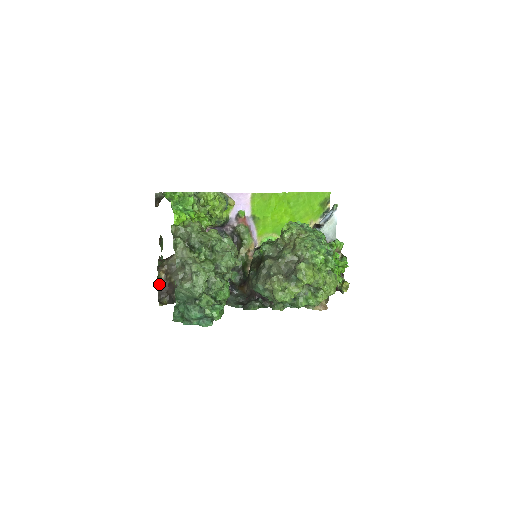
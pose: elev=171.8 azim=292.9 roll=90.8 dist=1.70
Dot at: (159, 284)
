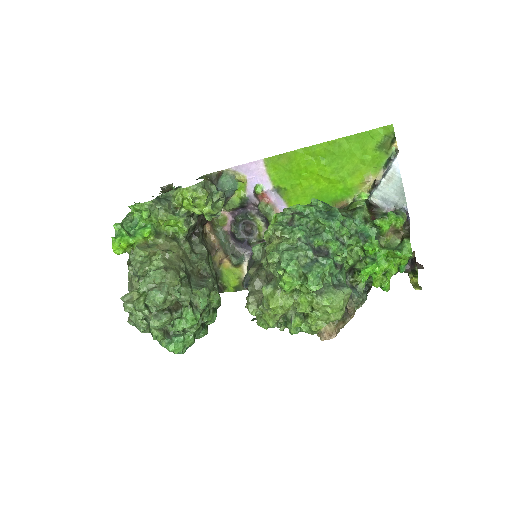
Dot at: occluded
